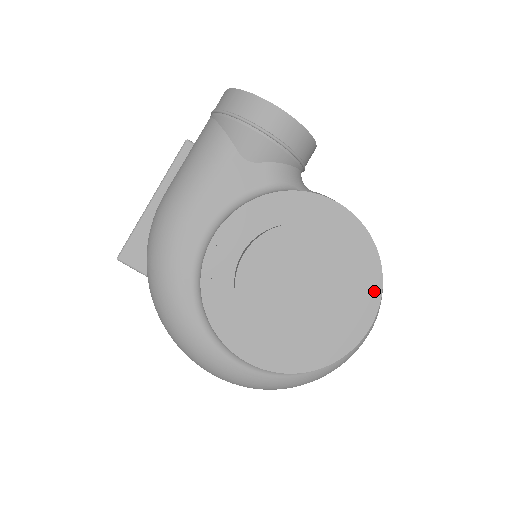
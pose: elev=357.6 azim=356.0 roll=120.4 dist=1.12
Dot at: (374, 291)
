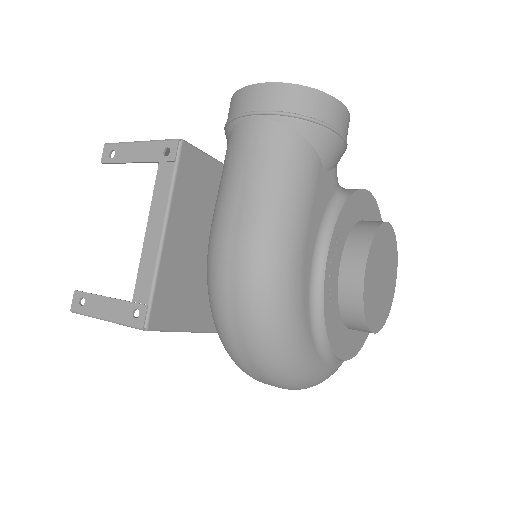
Dot at: occluded
